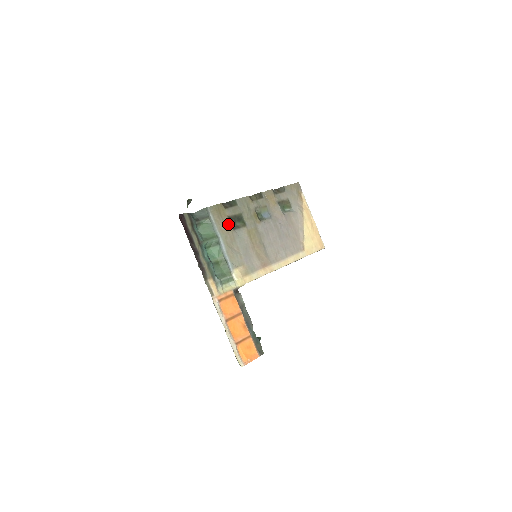
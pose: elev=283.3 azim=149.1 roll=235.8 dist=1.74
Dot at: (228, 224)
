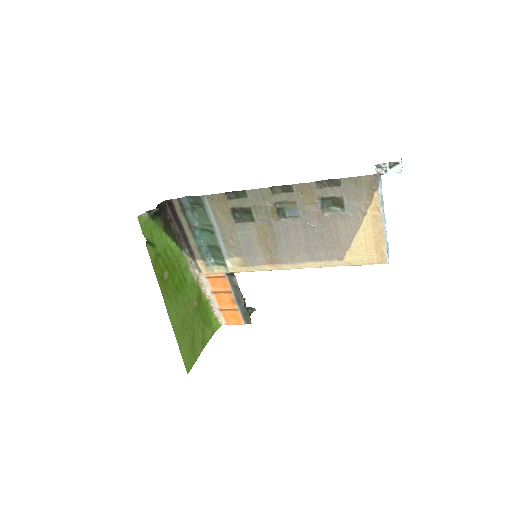
Dot at: (229, 216)
